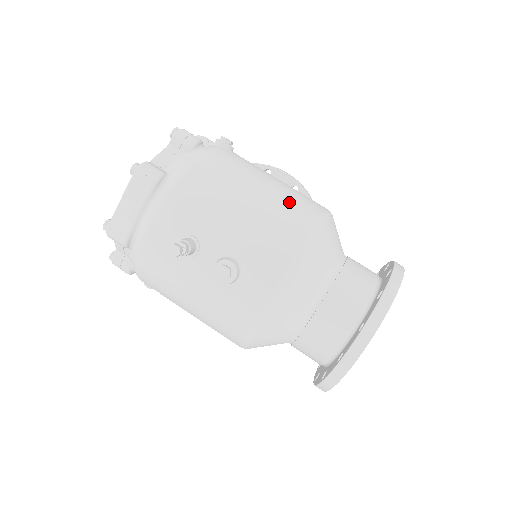
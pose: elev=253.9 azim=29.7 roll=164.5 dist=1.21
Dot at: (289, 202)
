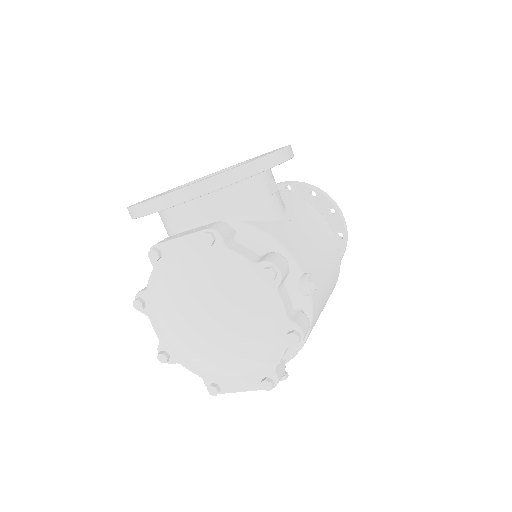
Dot at: occluded
